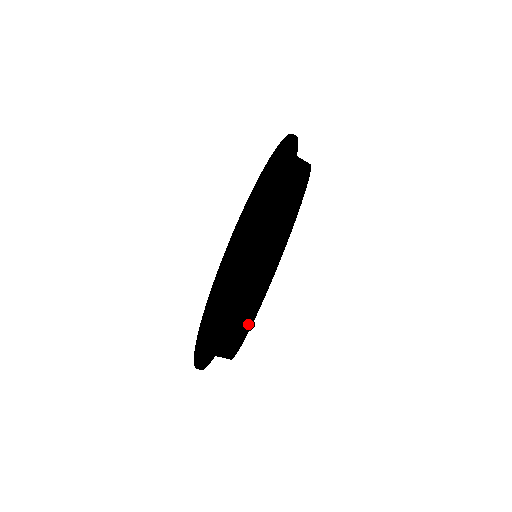
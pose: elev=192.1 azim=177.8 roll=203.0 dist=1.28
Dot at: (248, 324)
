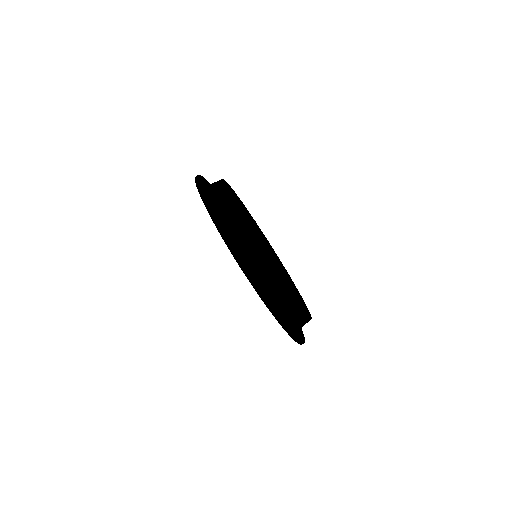
Dot at: occluded
